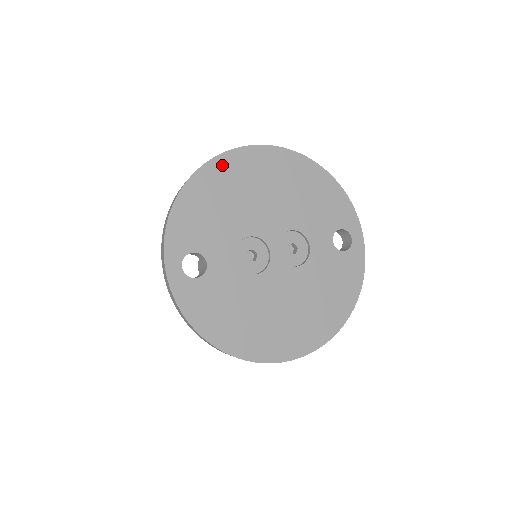
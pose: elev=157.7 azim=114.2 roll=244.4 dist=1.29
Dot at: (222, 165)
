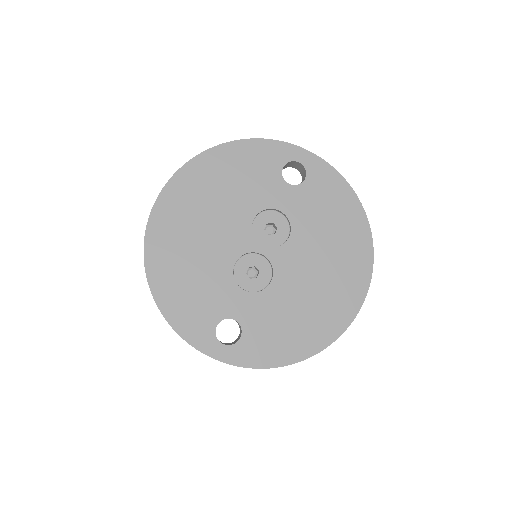
Dot at: (155, 248)
